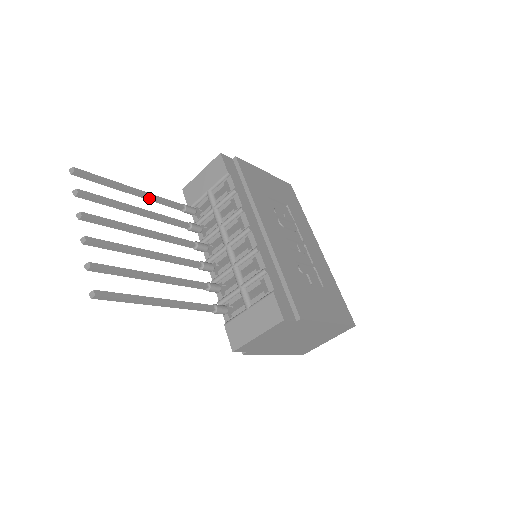
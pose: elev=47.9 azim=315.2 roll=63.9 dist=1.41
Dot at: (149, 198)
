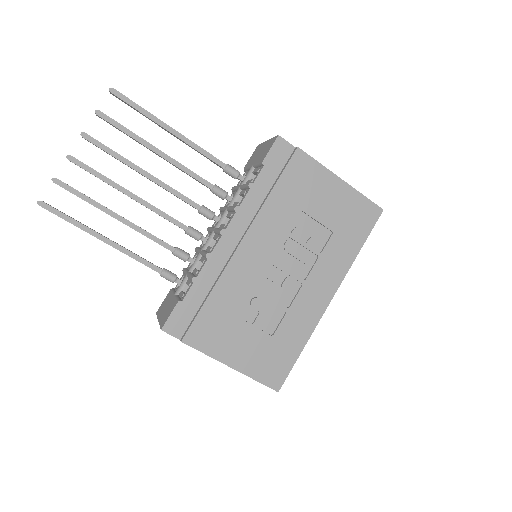
Dot at: (185, 143)
